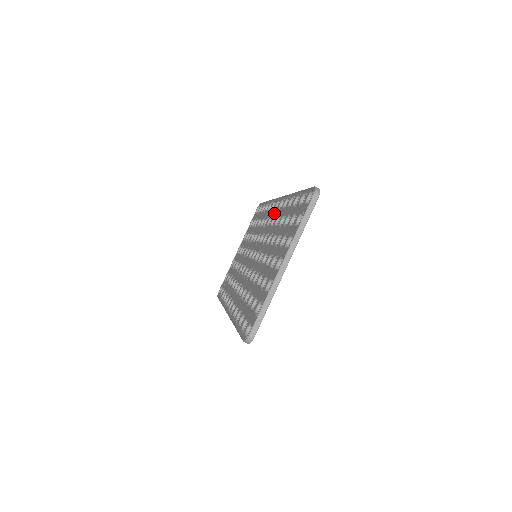
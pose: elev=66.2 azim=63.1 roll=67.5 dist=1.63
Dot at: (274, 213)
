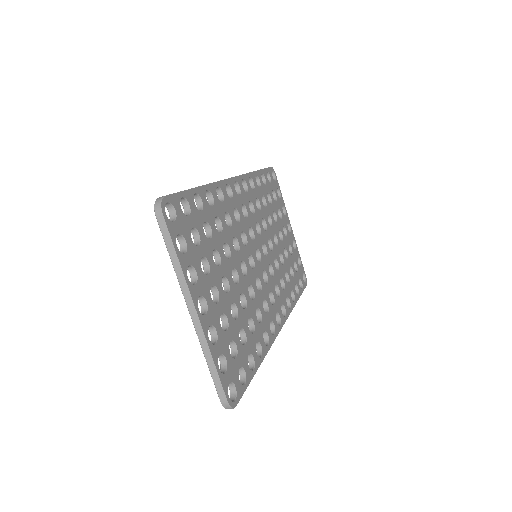
Dot at: occluded
